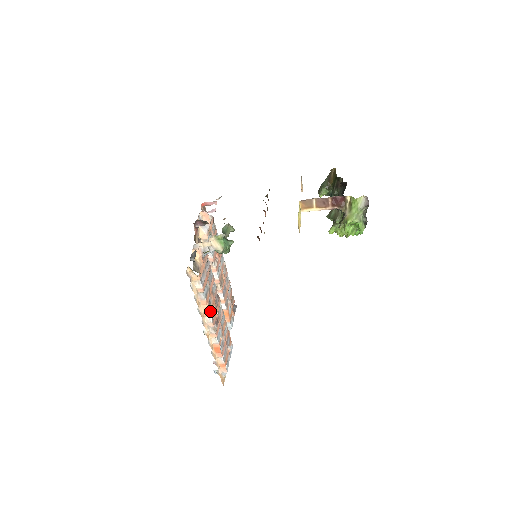
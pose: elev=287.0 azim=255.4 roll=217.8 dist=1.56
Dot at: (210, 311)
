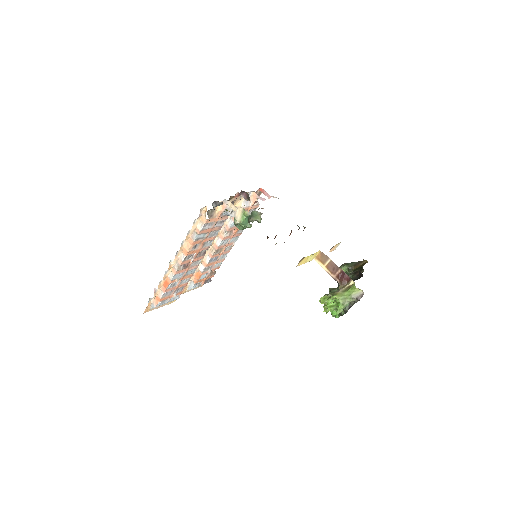
Dot at: (189, 252)
